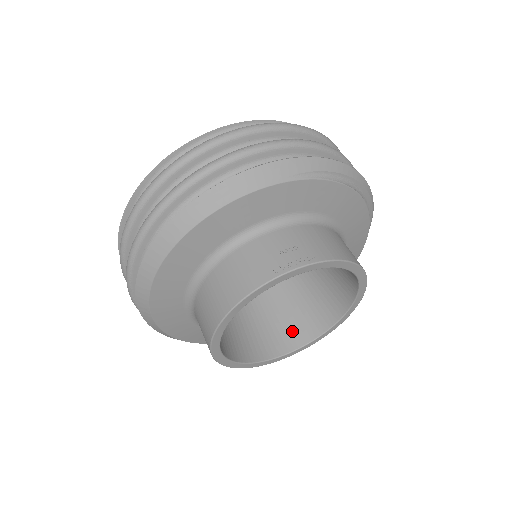
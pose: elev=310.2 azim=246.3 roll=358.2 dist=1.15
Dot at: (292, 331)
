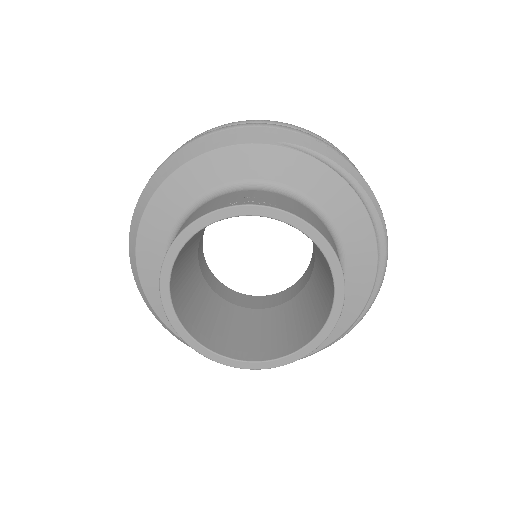
Dot at: (268, 345)
